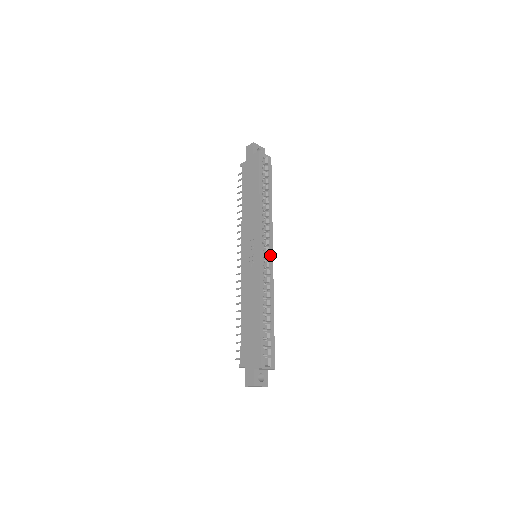
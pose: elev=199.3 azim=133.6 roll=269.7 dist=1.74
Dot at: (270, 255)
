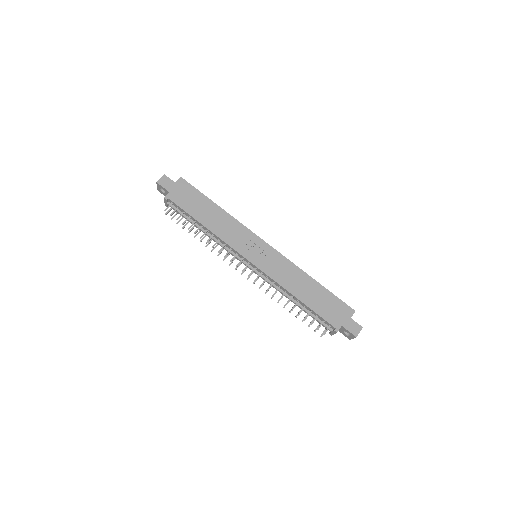
Dot at: occluded
